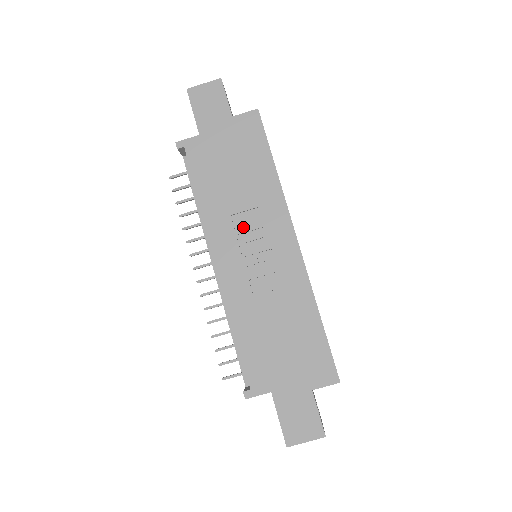
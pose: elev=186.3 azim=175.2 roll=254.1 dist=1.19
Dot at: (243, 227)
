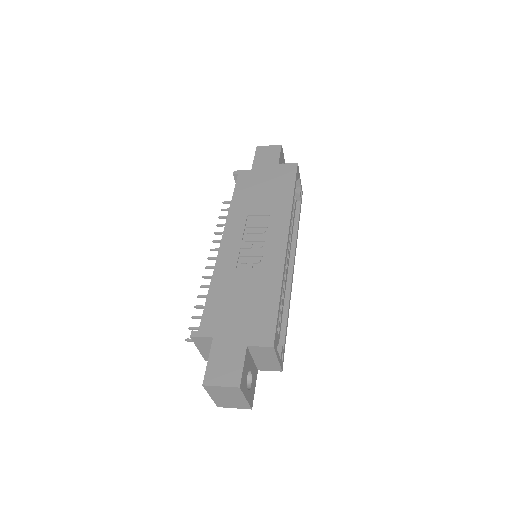
Dot at: (252, 224)
